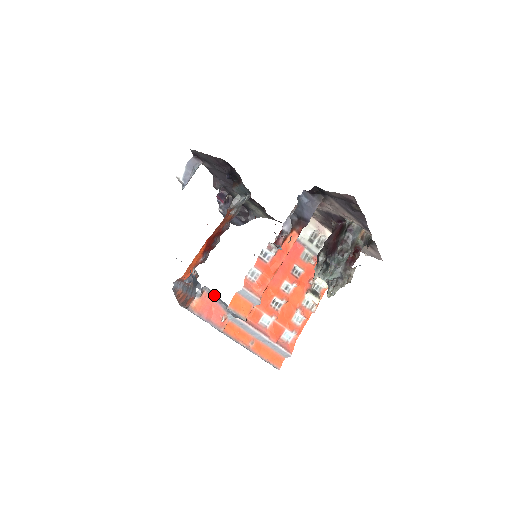
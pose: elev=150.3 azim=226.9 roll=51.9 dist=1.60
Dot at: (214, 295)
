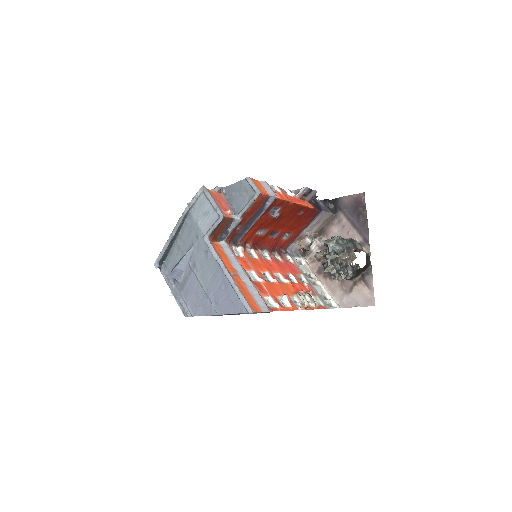
Dot at: (228, 200)
